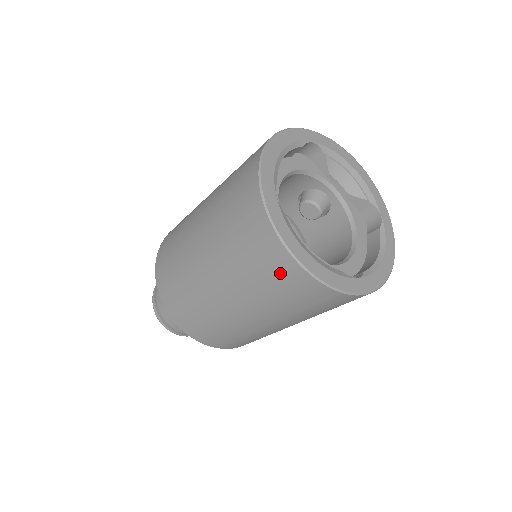
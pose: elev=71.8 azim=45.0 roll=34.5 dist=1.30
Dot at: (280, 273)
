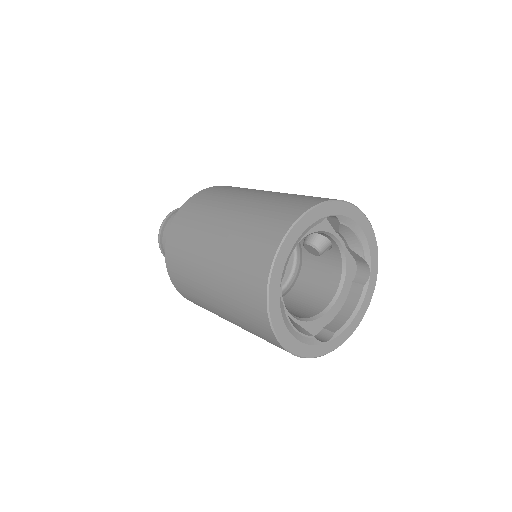
Dot at: (267, 338)
